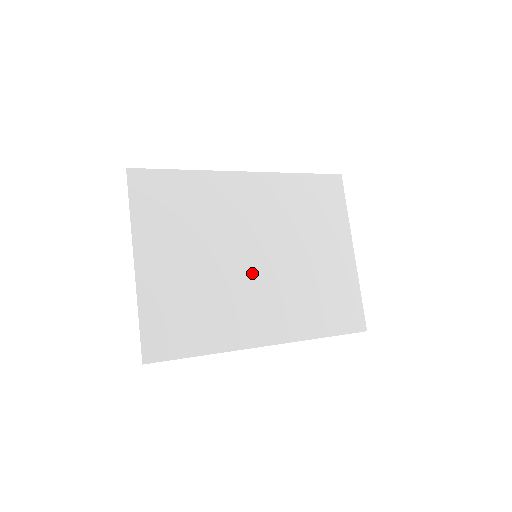
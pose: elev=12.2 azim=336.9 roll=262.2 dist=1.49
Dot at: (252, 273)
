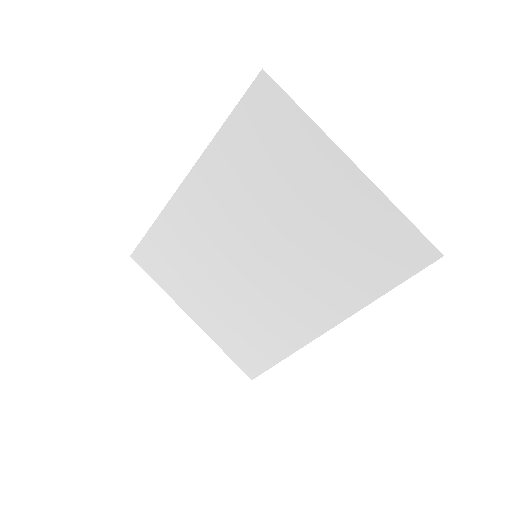
Dot at: (265, 274)
